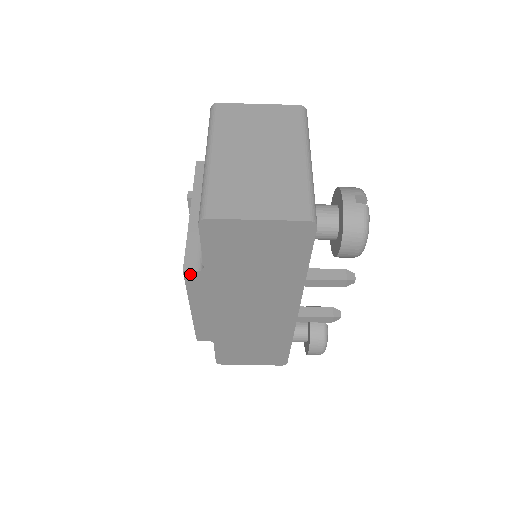
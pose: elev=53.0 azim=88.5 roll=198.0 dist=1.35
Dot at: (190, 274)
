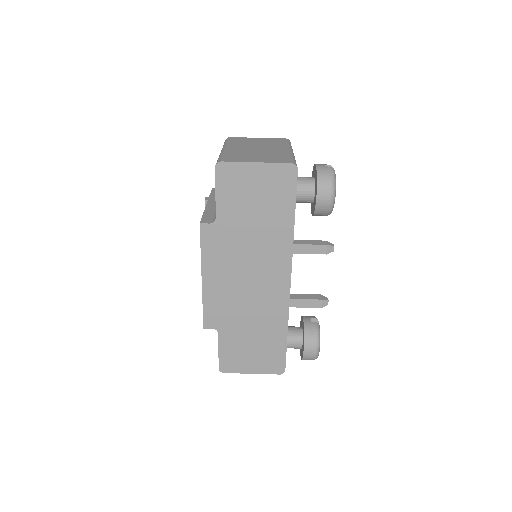
Dot at: (205, 227)
